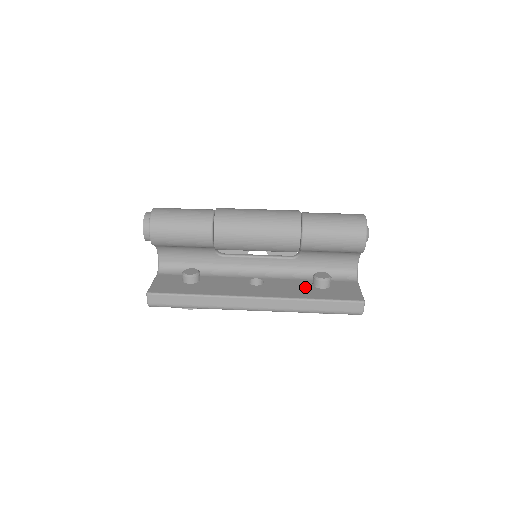
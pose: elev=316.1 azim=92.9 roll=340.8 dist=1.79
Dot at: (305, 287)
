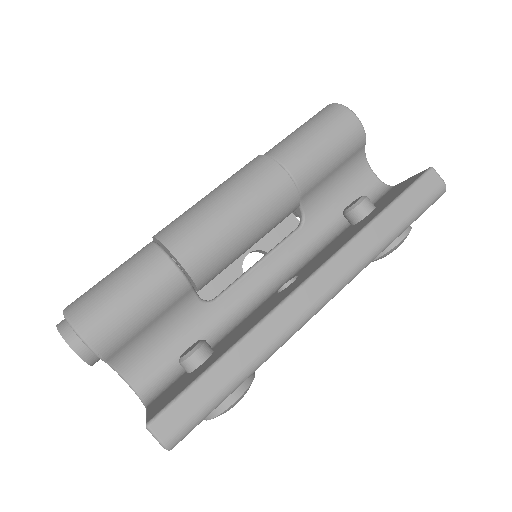
Dot at: (350, 230)
